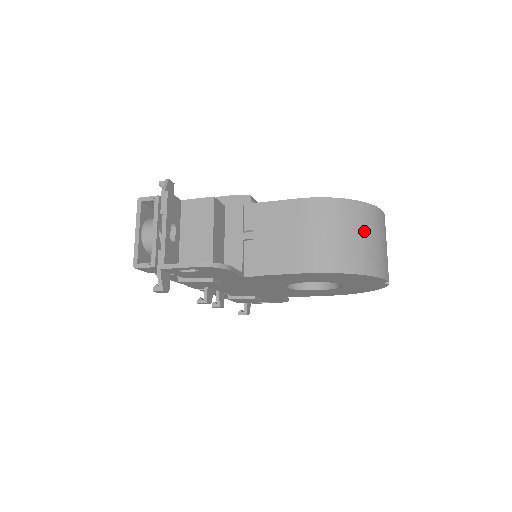
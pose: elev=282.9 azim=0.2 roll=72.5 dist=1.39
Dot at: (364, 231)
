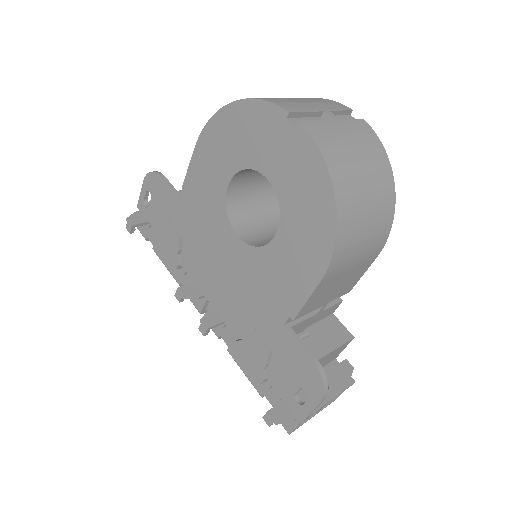
Dot at: occluded
